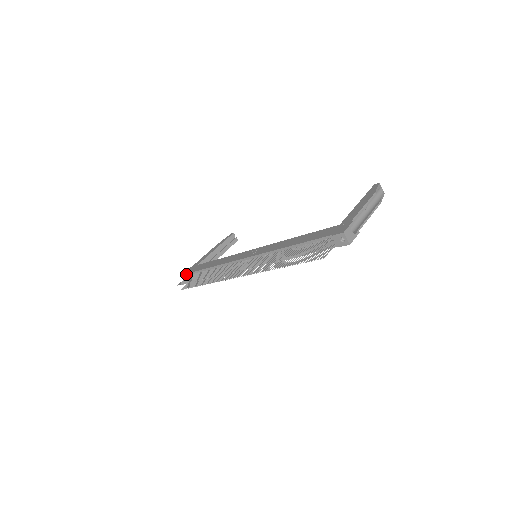
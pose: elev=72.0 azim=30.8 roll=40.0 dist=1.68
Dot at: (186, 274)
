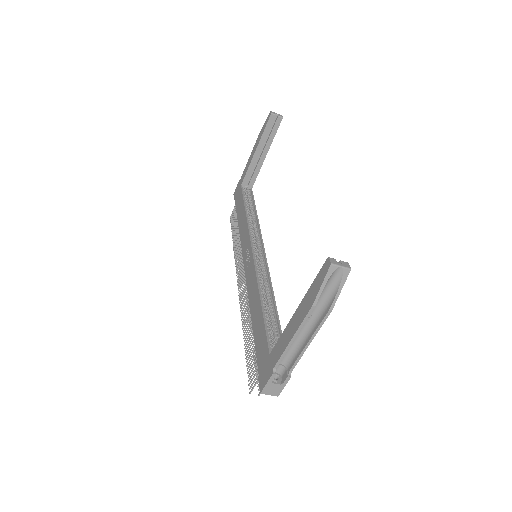
Dot at: occluded
